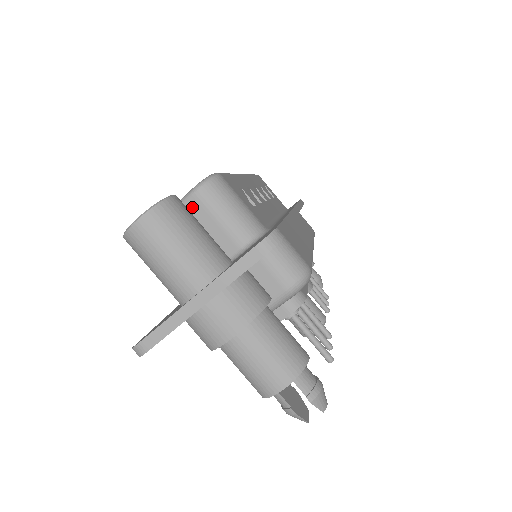
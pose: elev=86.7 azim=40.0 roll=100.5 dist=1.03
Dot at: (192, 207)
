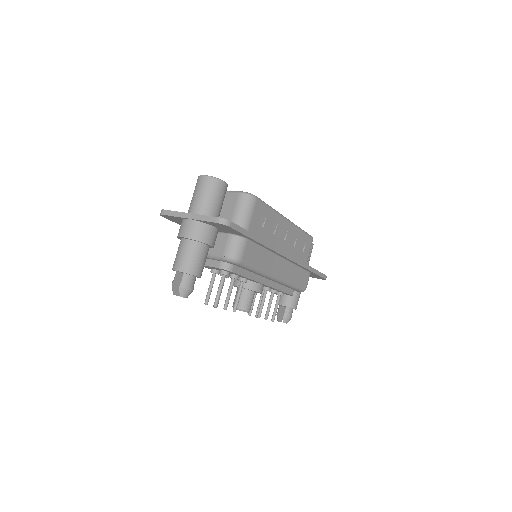
Dot at: (234, 197)
